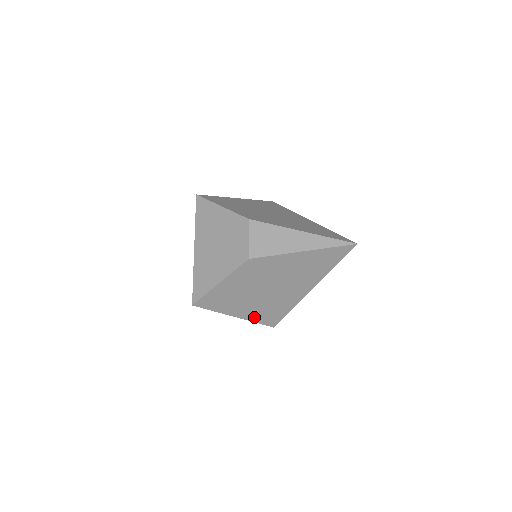
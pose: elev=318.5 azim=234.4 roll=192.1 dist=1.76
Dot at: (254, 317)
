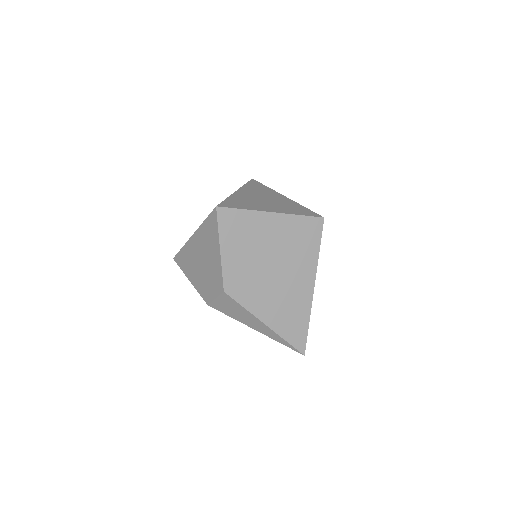
Dot at: occluded
